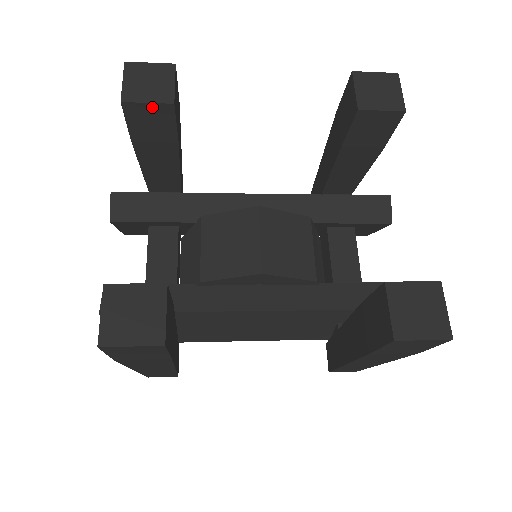
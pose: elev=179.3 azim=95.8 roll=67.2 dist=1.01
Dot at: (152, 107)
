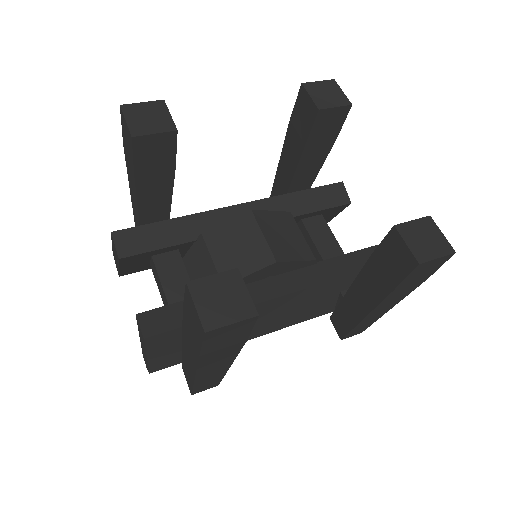
Dot at: (158, 137)
